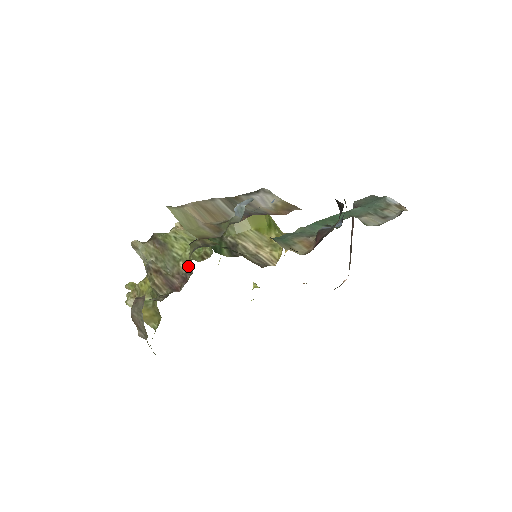
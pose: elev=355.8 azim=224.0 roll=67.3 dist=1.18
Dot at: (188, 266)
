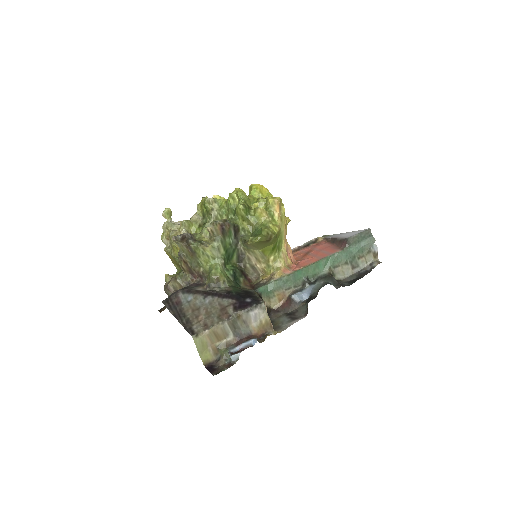
Dot at: (205, 274)
